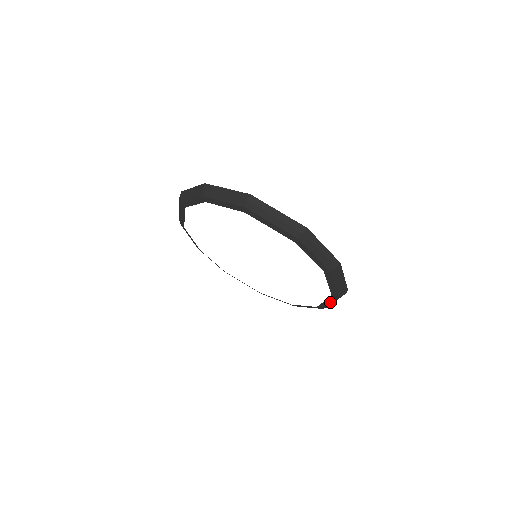
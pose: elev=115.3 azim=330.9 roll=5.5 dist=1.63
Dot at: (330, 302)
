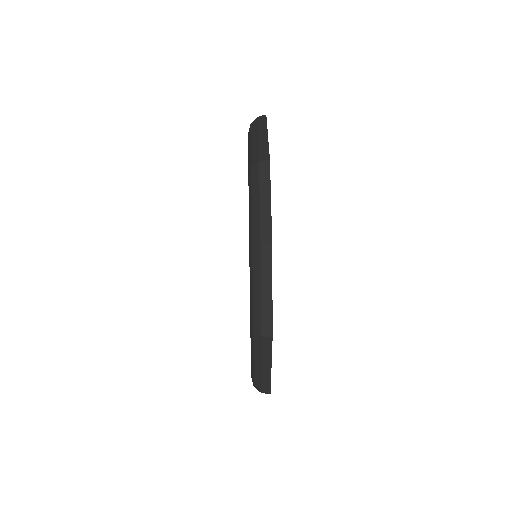
Dot at: (254, 357)
